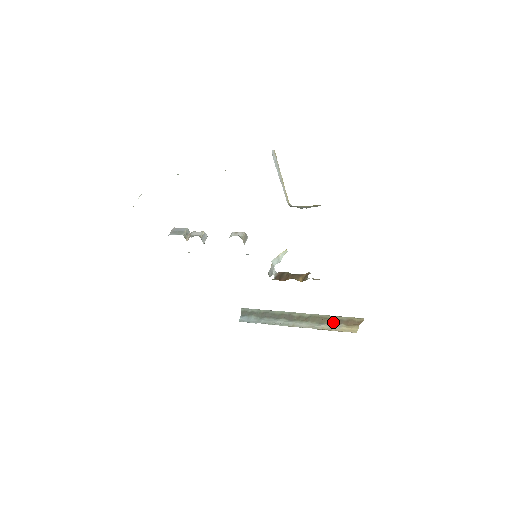
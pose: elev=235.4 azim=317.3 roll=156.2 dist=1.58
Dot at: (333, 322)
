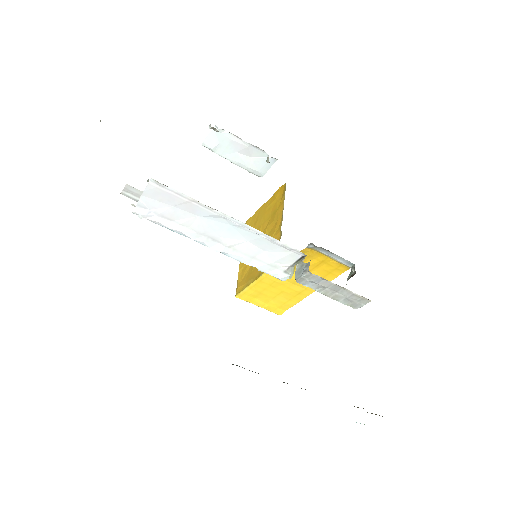
Dot at: occluded
